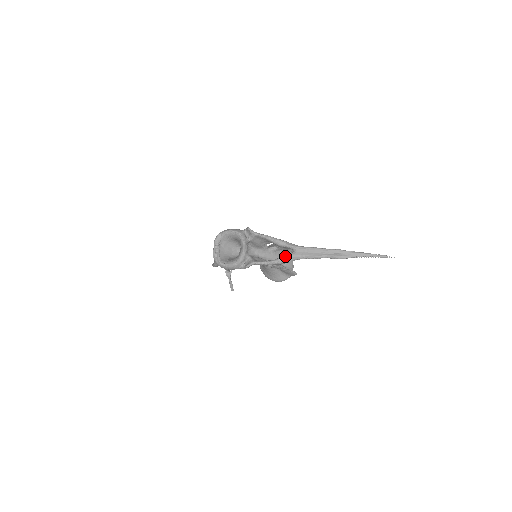
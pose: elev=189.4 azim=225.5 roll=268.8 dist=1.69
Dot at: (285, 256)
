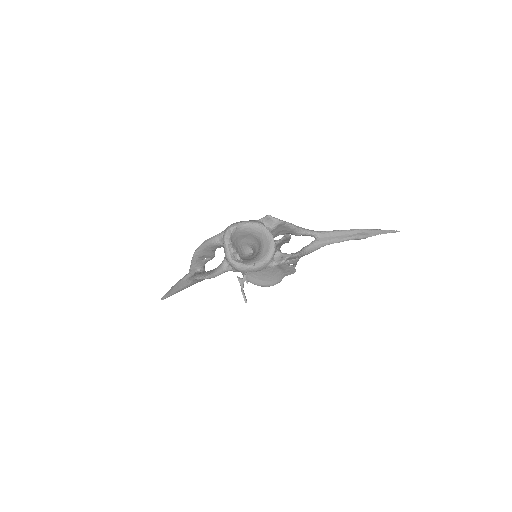
Dot at: (310, 244)
